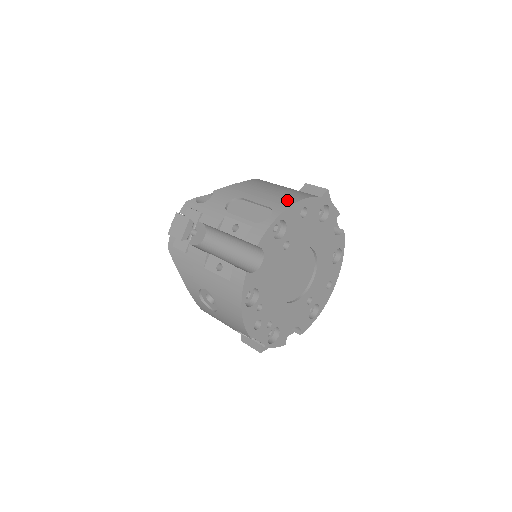
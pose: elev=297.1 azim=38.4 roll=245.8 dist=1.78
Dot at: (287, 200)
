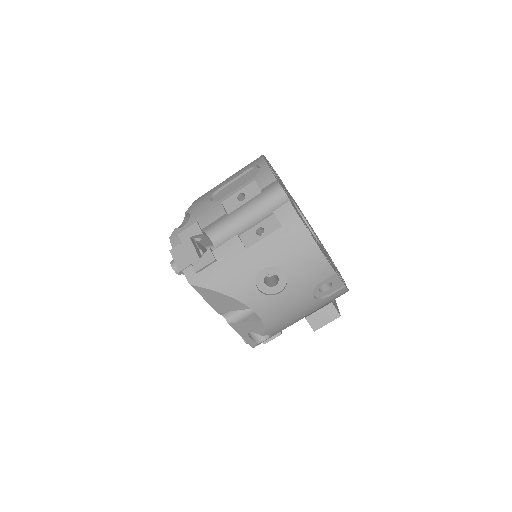
Dot at: (254, 160)
